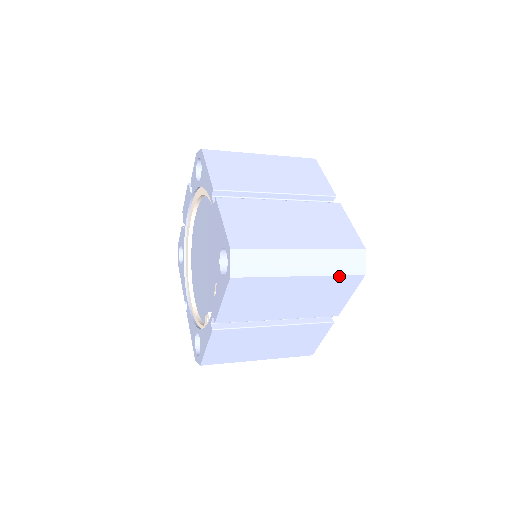
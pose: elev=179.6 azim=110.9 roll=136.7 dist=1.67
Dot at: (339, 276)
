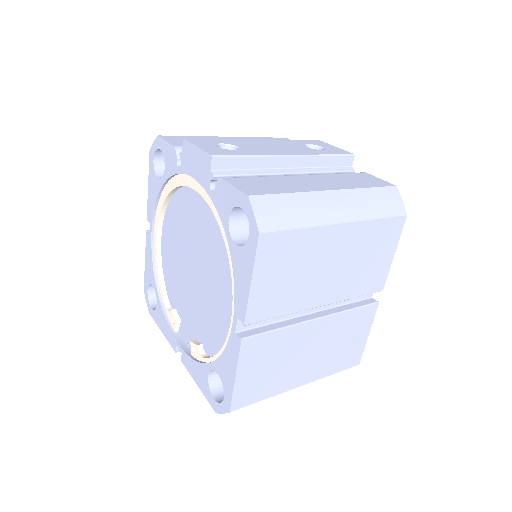
Dot at: occluded
